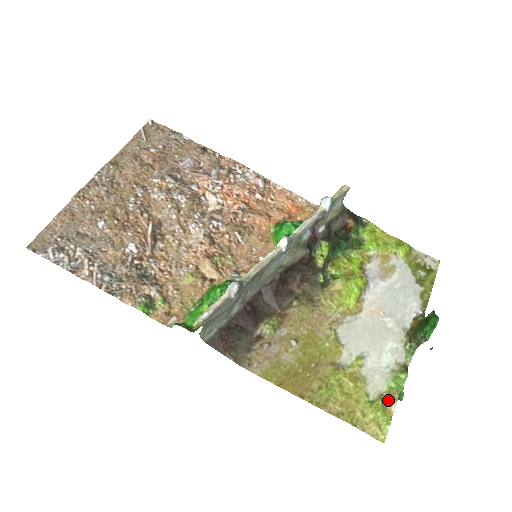
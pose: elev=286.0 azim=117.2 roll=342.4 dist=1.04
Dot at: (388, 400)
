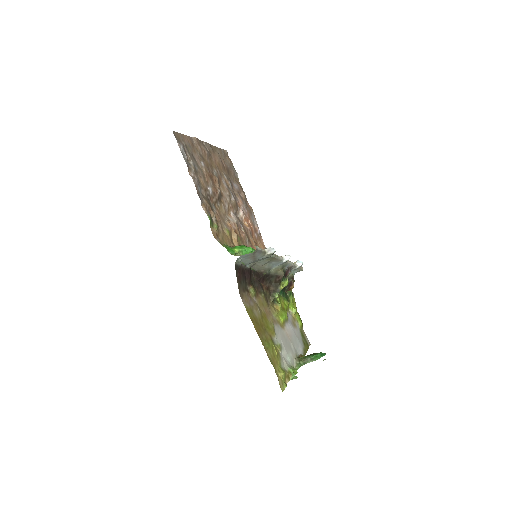
Dot at: (287, 376)
